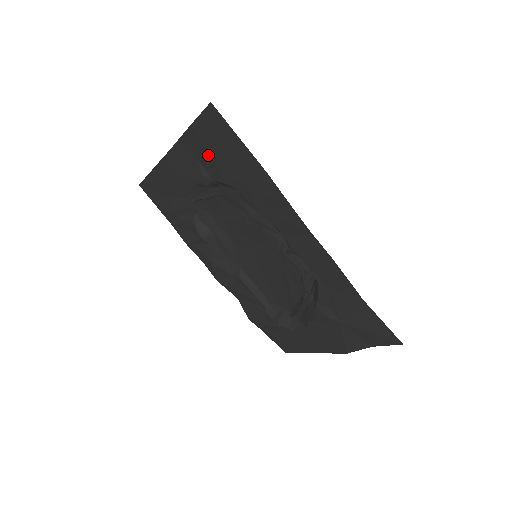
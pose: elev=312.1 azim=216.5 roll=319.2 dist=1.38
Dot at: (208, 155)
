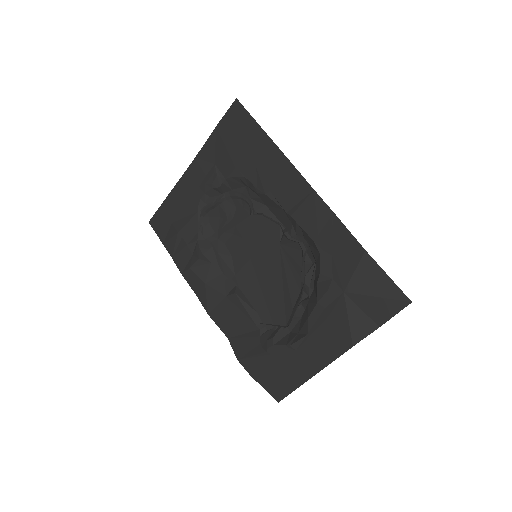
Dot at: (225, 151)
